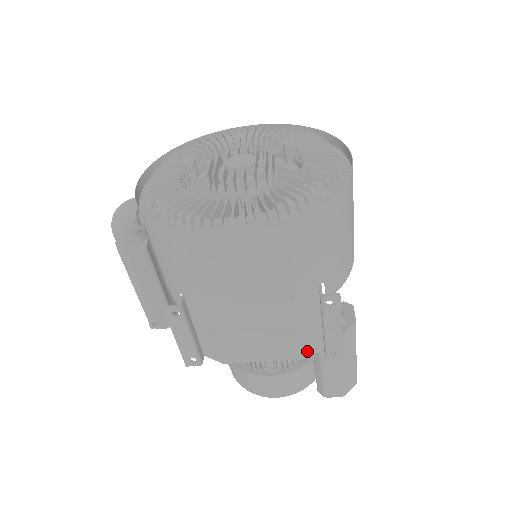
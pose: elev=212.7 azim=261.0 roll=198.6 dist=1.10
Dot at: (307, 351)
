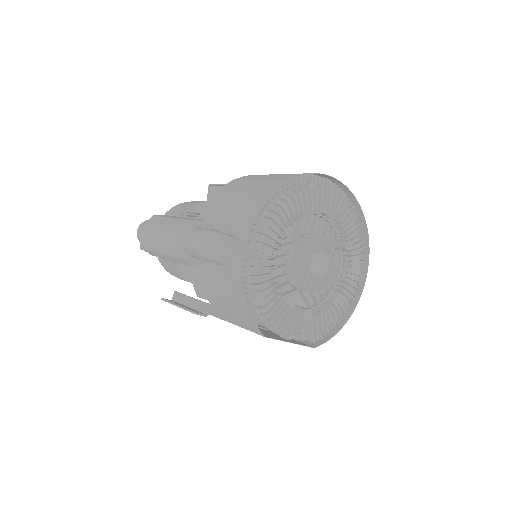
Dot at: occluded
